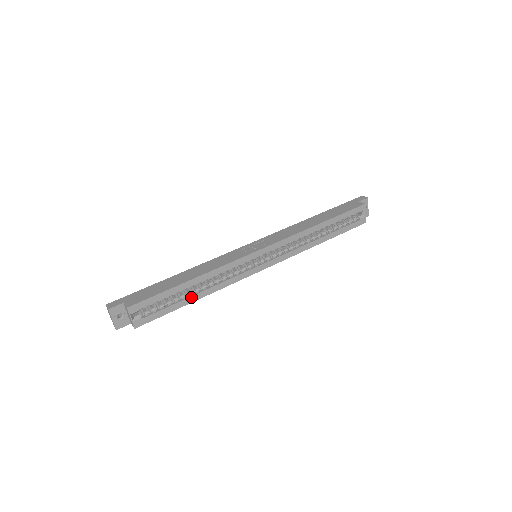
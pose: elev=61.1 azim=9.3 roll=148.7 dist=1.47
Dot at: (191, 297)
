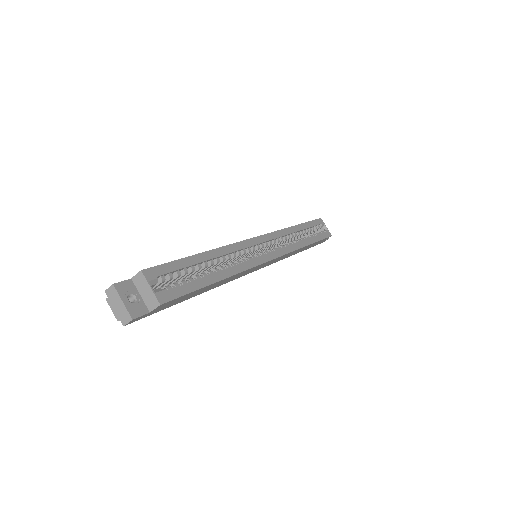
Dot at: (213, 275)
